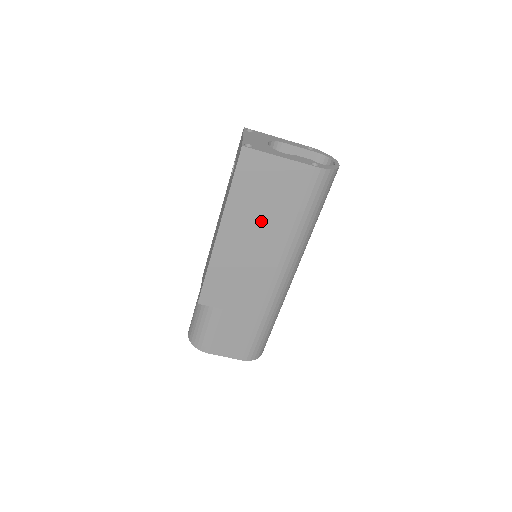
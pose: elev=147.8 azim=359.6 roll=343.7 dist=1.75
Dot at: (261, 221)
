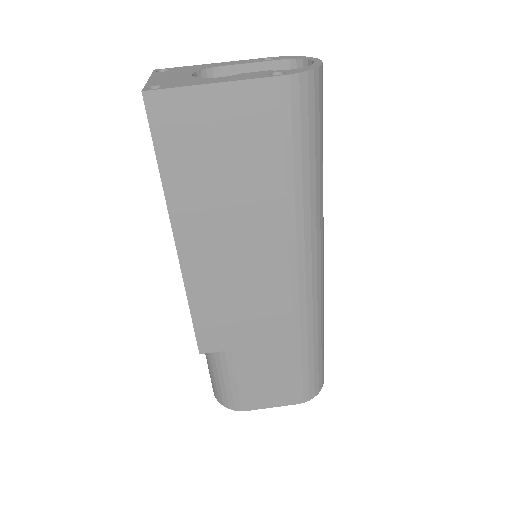
Dot at: (232, 203)
